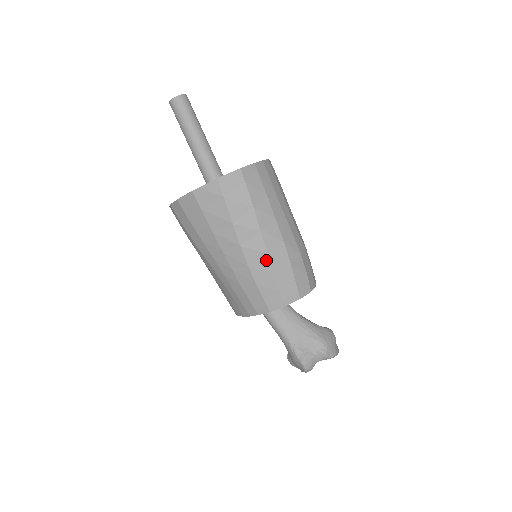
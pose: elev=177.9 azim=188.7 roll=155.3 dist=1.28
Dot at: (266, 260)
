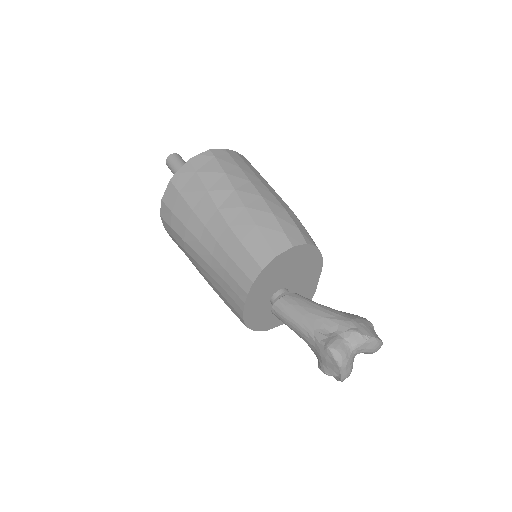
Dot at: (245, 214)
